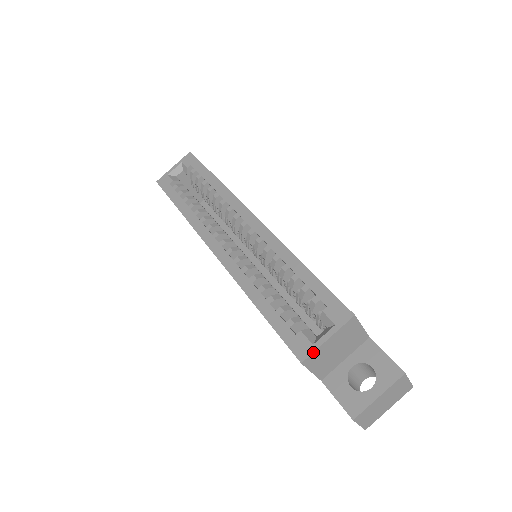
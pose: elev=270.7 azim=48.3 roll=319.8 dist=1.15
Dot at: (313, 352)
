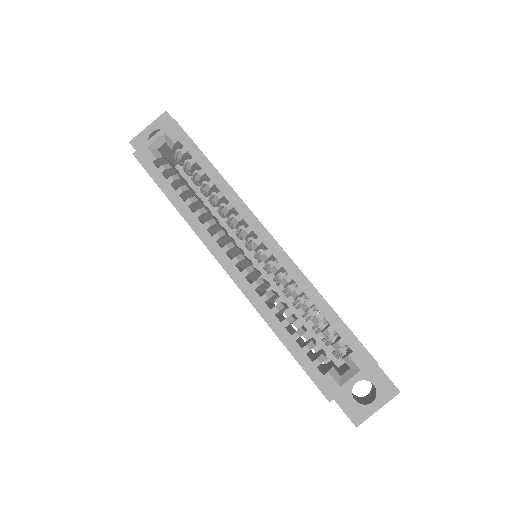
Dot at: (340, 393)
